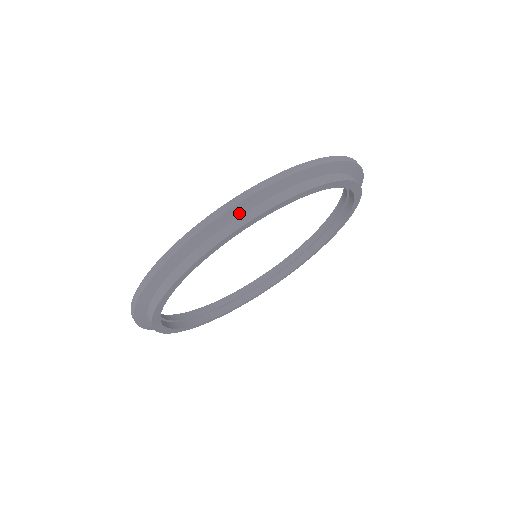
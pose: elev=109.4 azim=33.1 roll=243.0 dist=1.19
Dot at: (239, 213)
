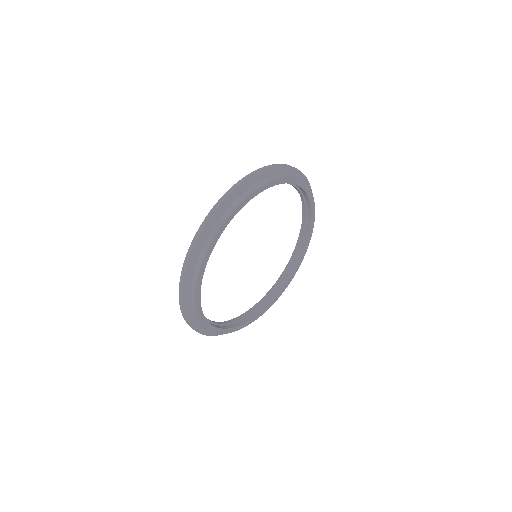
Dot at: (243, 191)
